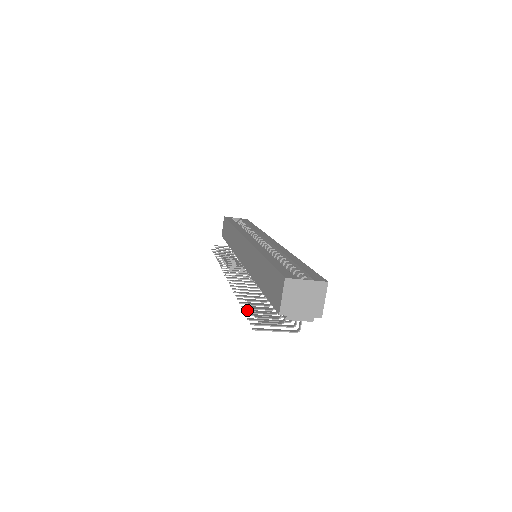
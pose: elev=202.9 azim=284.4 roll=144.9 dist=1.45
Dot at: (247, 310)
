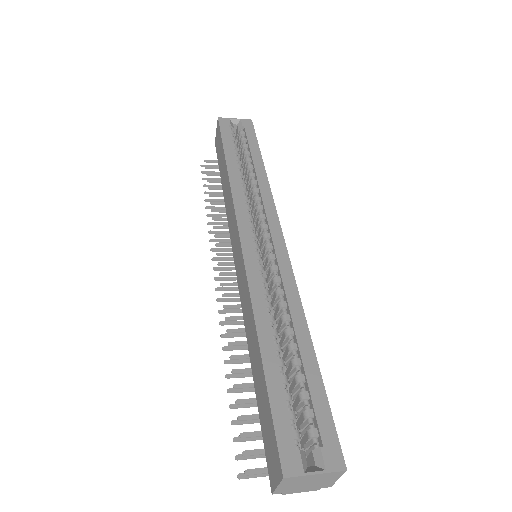
Dot at: (234, 406)
